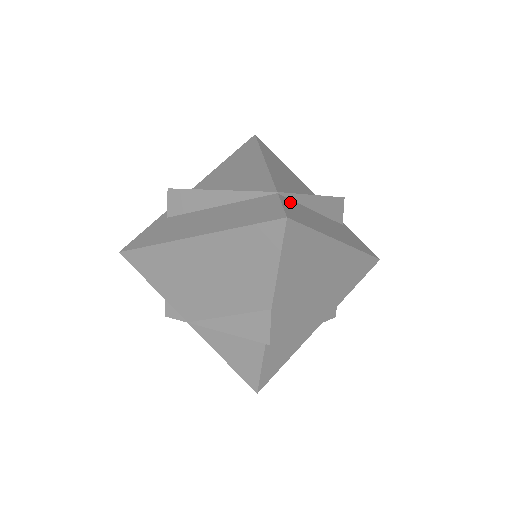
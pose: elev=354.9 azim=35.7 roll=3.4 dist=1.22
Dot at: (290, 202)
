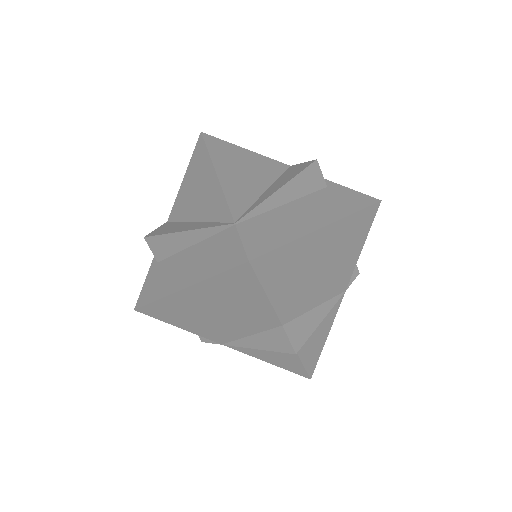
Dot at: (252, 224)
